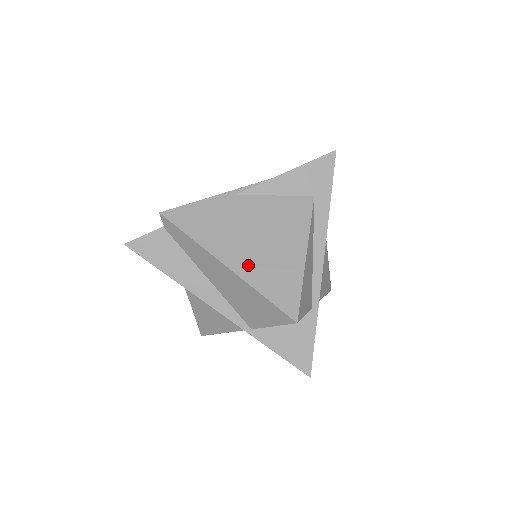
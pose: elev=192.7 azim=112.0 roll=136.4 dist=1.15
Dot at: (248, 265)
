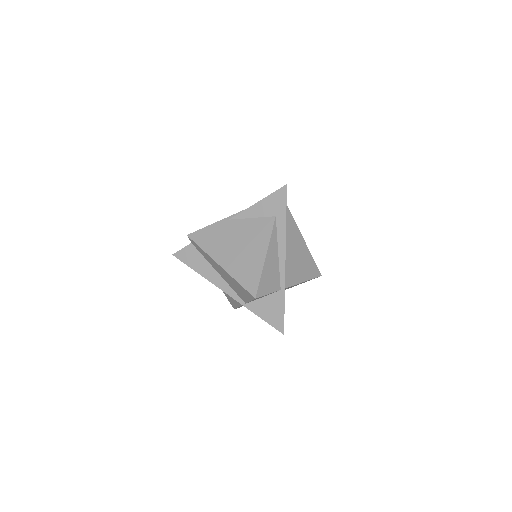
Dot at: (231, 264)
